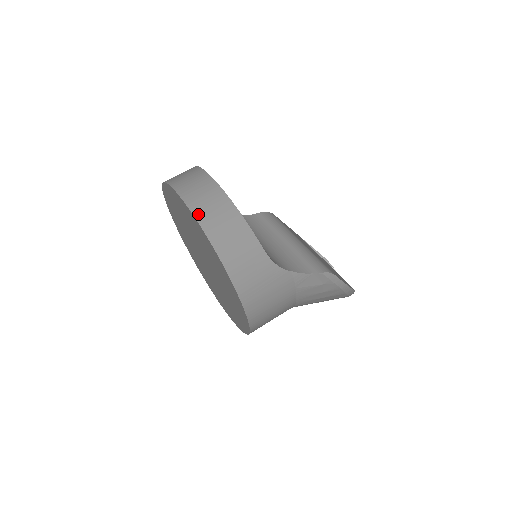
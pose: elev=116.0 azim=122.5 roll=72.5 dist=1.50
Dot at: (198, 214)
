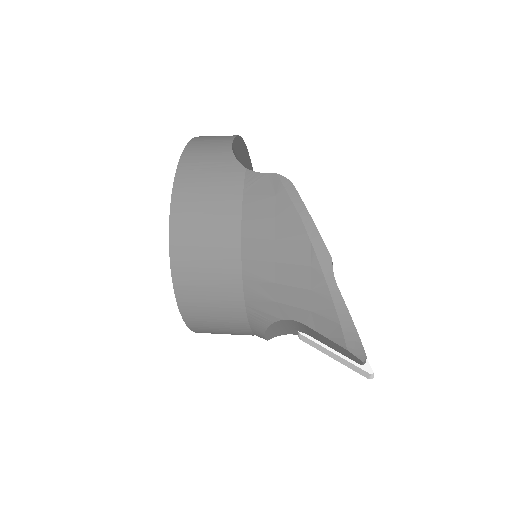
Dot at: occluded
